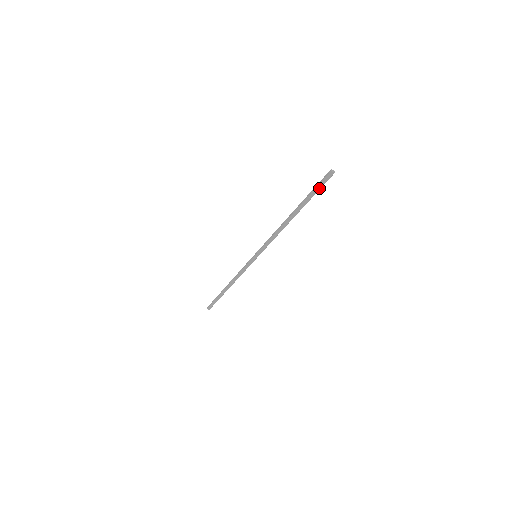
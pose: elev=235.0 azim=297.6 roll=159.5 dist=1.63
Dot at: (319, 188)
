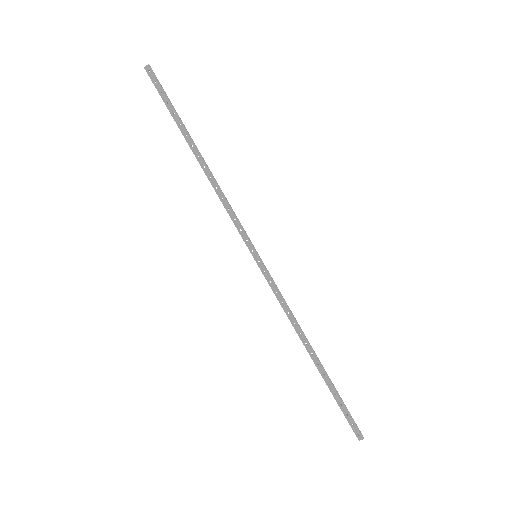
Dot at: (164, 94)
